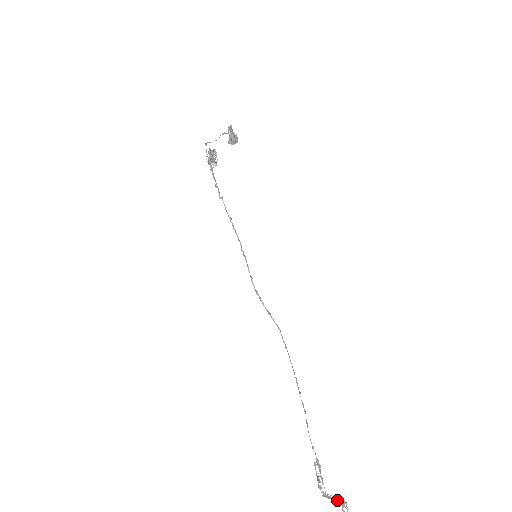
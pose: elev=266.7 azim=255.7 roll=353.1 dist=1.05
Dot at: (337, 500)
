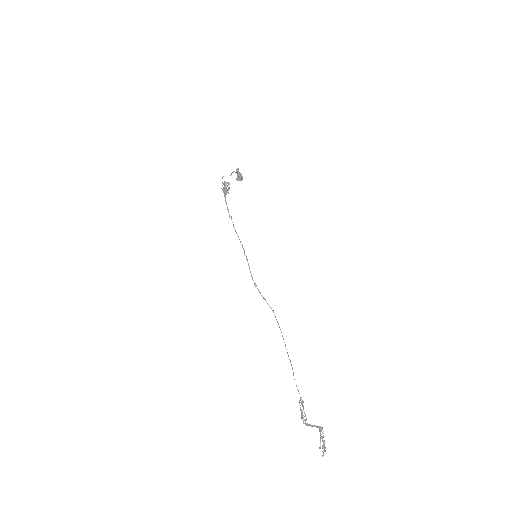
Dot at: (316, 426)
